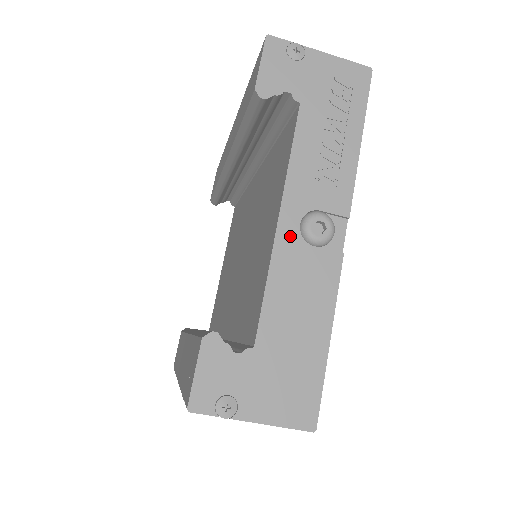
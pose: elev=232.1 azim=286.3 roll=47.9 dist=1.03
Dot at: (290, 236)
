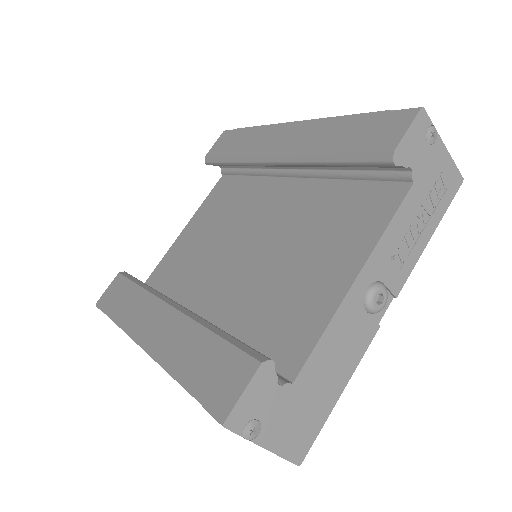
Dot at: (357, 296)
